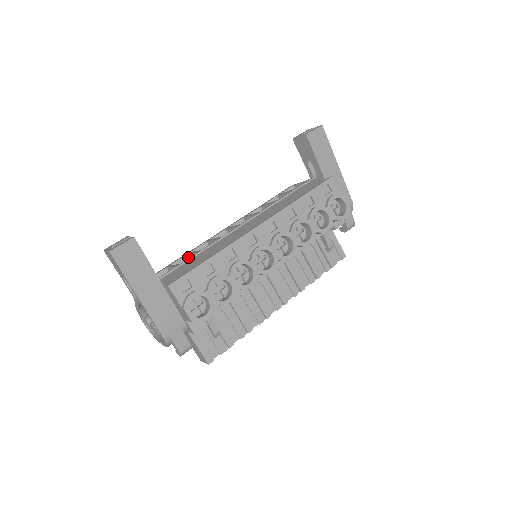
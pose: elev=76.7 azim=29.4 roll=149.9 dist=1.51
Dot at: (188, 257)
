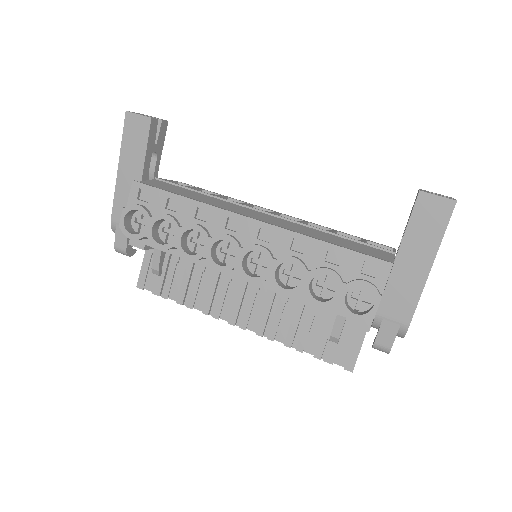
Dot at: occluded
